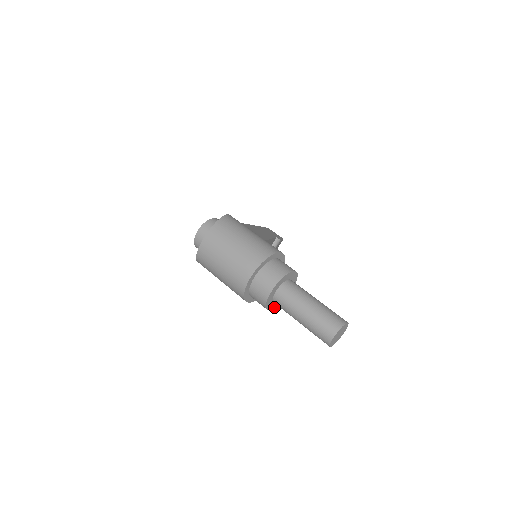
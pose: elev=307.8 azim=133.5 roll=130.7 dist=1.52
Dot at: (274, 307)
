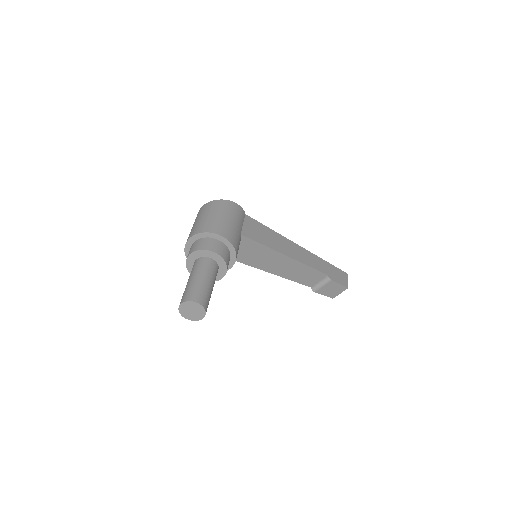
Dot at: occluded
